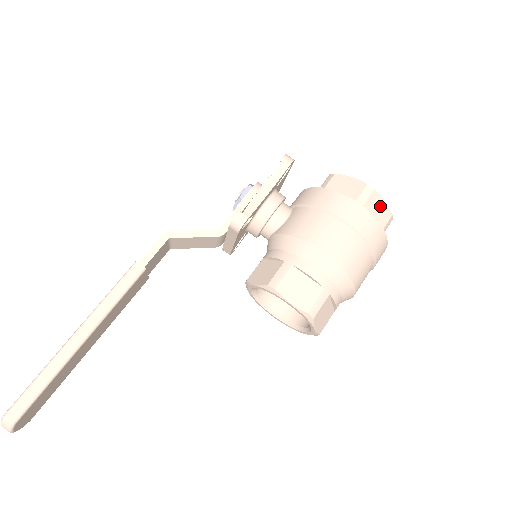
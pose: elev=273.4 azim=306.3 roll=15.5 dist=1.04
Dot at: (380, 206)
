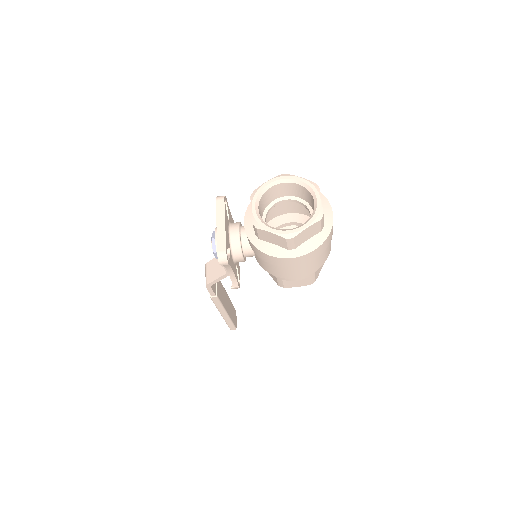
Dot at: (307, 232)
